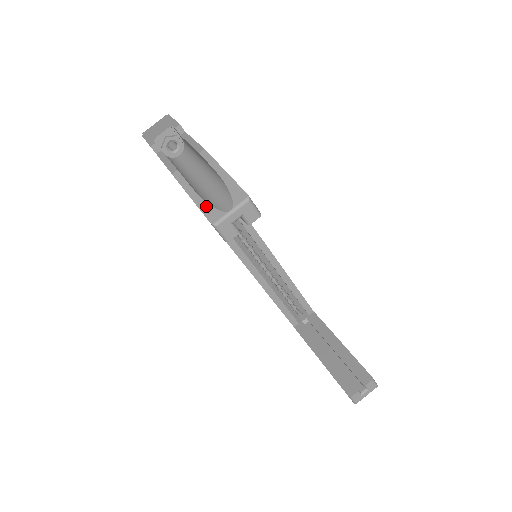
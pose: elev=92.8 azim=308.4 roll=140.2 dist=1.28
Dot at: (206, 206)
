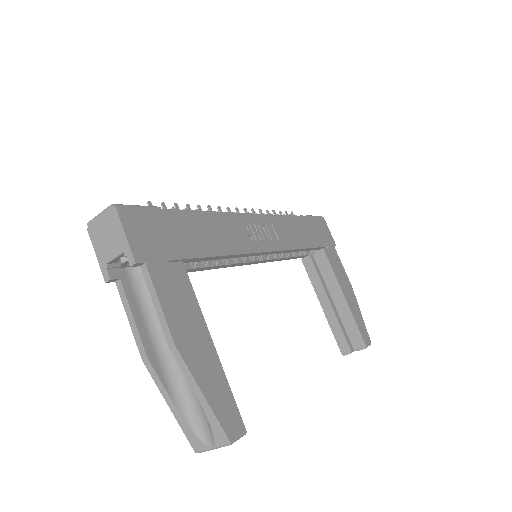
Dot at: (186, 428)
